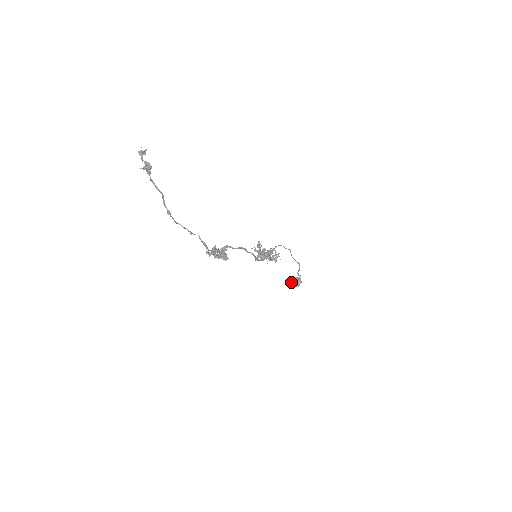
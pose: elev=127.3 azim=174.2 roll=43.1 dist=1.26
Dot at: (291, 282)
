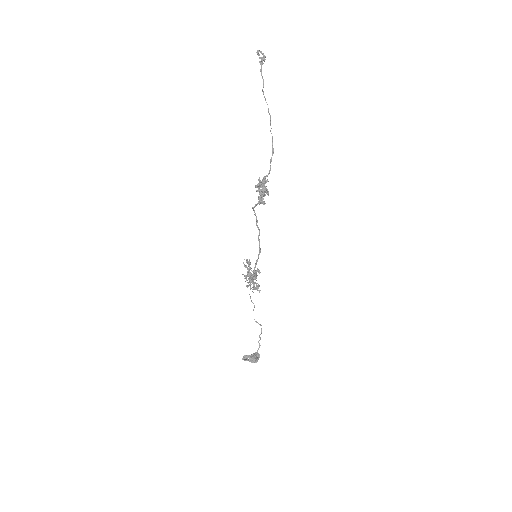
Dot at: (249, 357)
